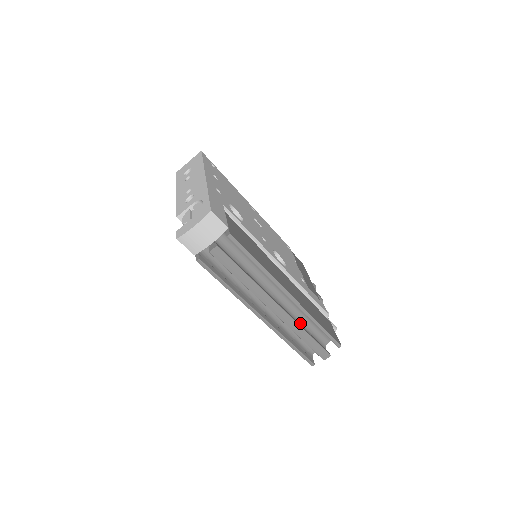
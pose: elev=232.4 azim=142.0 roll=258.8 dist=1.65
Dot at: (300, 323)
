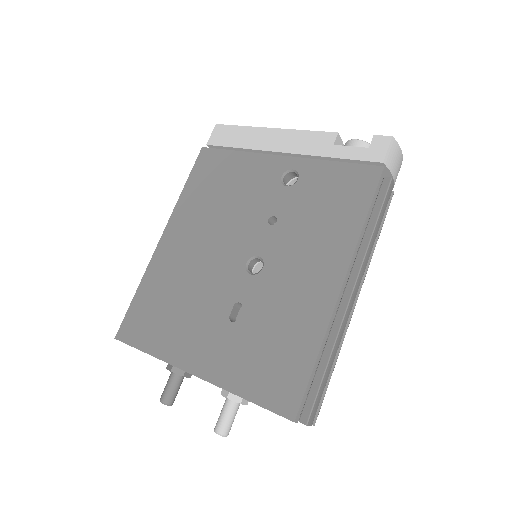
Dot at: occluded
